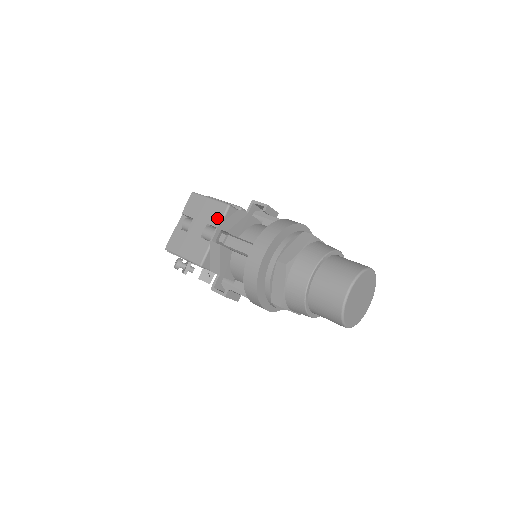
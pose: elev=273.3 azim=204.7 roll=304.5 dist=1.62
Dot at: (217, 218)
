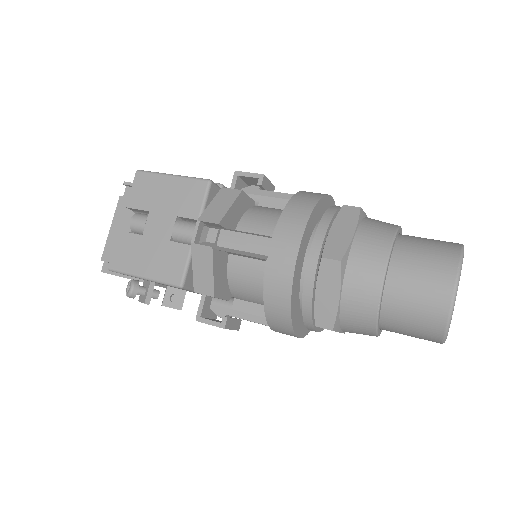
Dot at: (193, 205)
